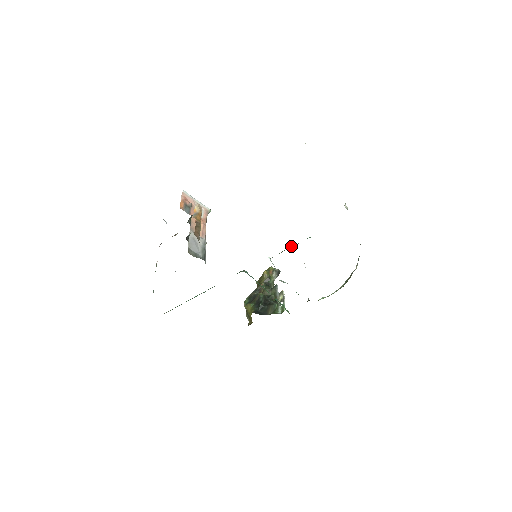
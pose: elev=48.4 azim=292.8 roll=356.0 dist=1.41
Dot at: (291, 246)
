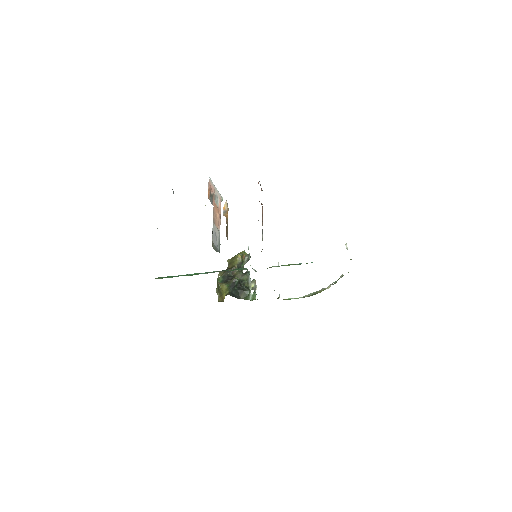
Dot at: (295, 264)
